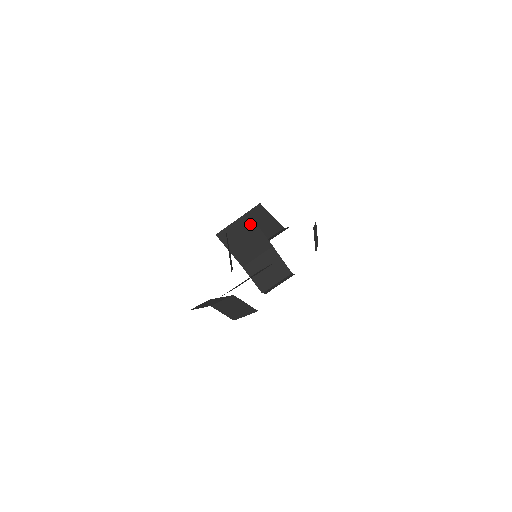
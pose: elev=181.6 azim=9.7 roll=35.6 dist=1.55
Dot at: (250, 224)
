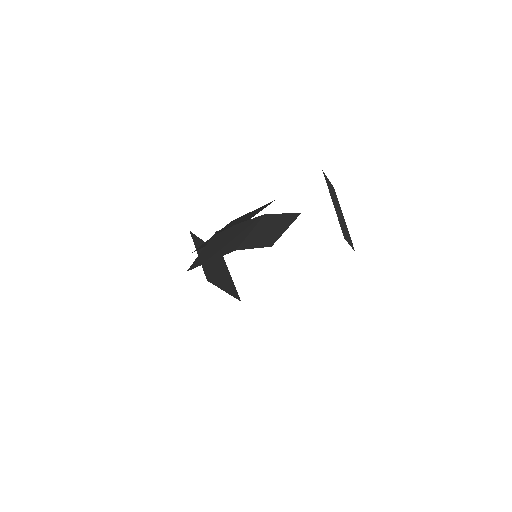
Dot at: (225, 232)
